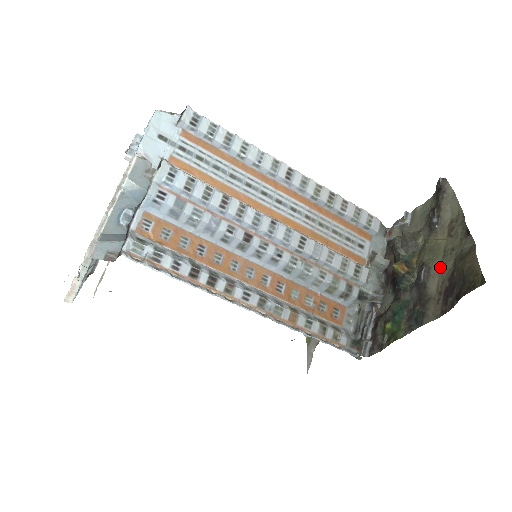
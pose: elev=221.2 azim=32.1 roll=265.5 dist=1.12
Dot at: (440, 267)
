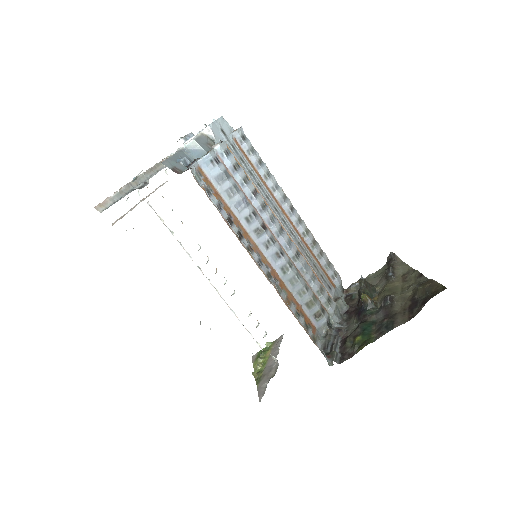
Dot at: (401, 296)
